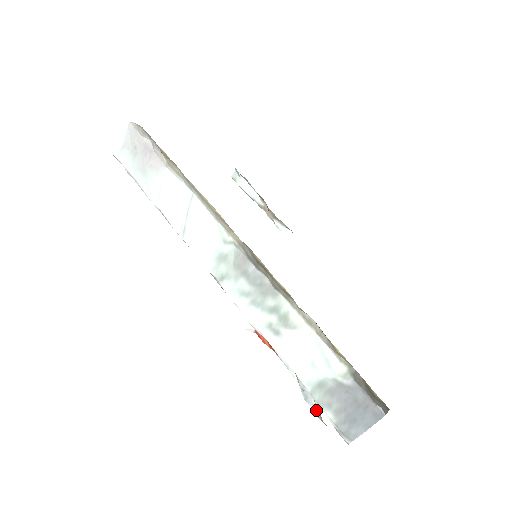
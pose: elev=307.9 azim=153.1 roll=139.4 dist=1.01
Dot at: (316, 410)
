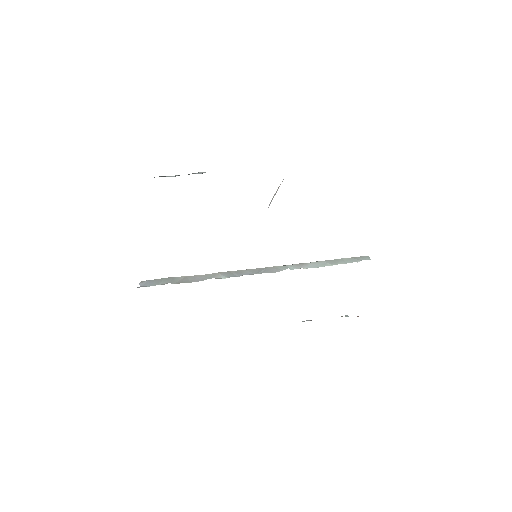
Dot at: occluded
